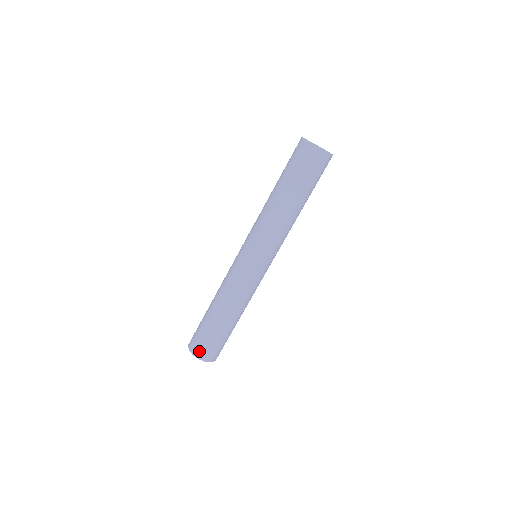
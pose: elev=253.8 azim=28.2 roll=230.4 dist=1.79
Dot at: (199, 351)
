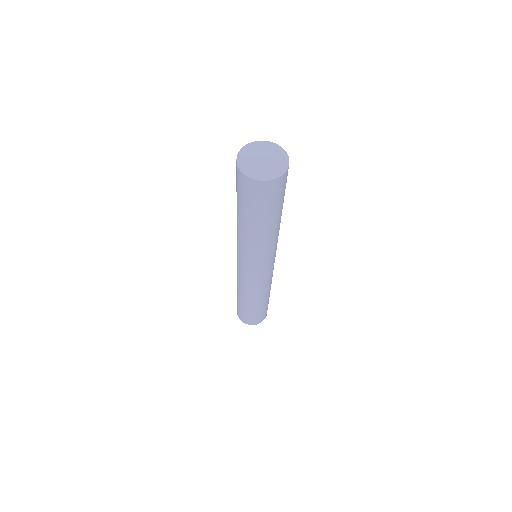
Dot at: (239, 315)
